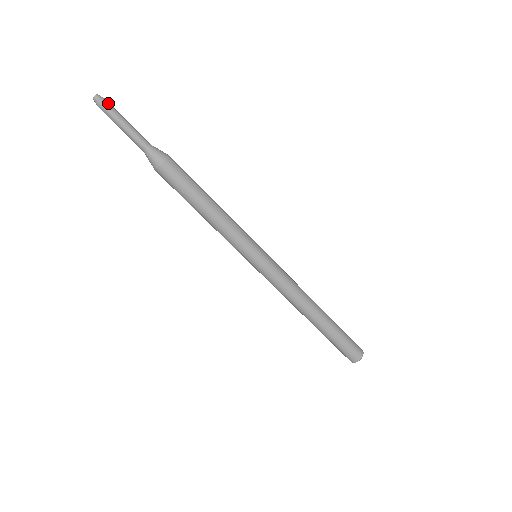
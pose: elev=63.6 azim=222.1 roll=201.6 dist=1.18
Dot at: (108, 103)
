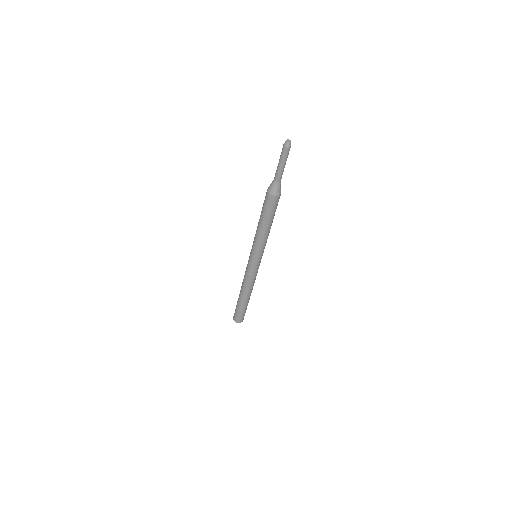
Dot at: occluded
